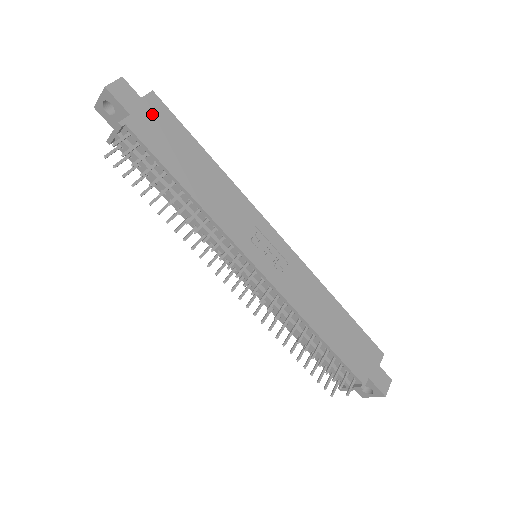
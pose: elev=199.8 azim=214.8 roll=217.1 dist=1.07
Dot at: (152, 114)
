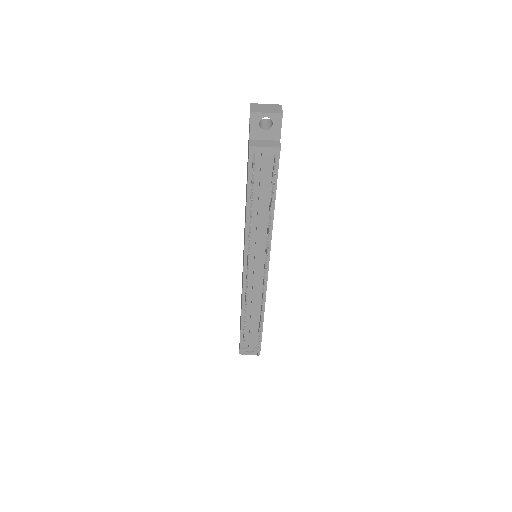
Dot at: occluded
